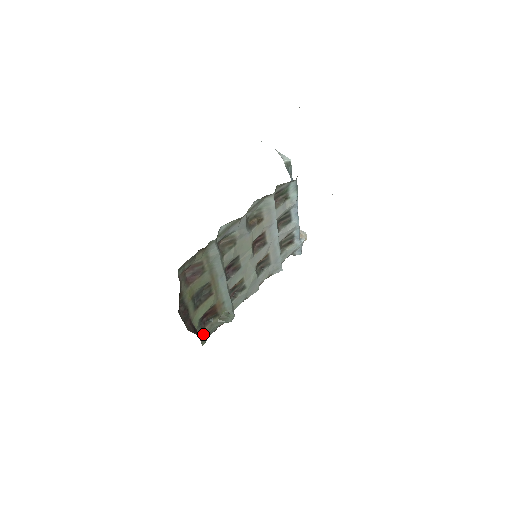
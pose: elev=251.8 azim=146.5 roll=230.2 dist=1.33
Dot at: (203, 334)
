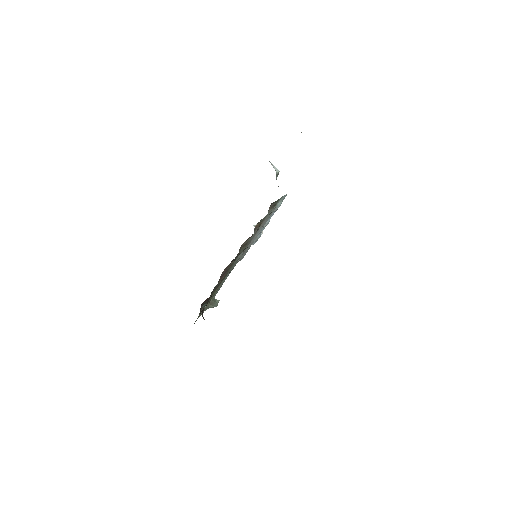
Dot at: (198, 317)
